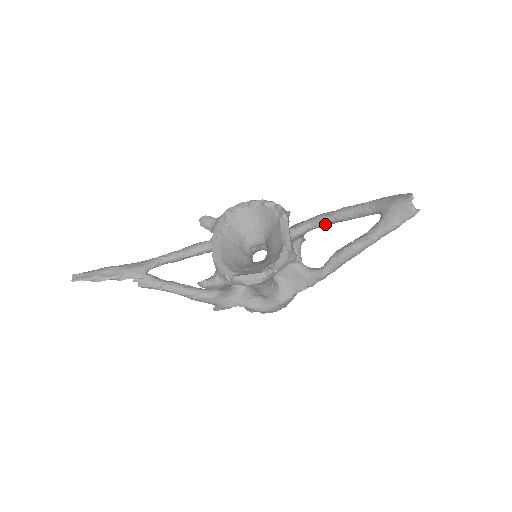
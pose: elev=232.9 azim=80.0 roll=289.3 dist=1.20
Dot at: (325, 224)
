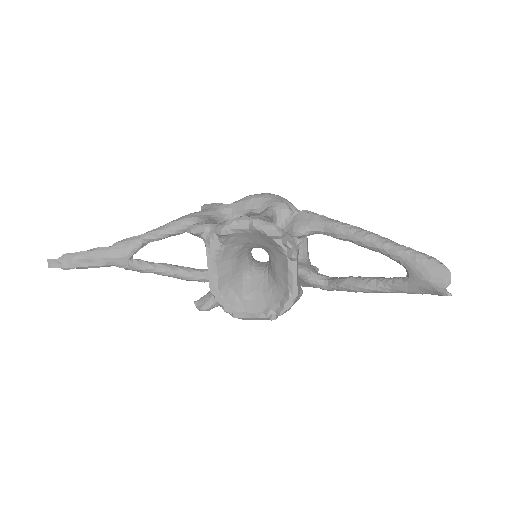
Dot at: occluded
